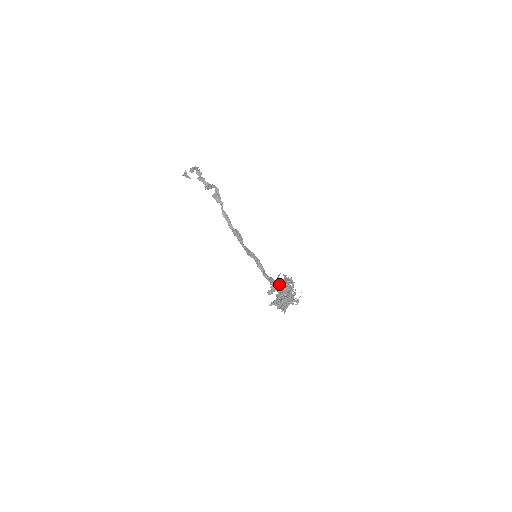
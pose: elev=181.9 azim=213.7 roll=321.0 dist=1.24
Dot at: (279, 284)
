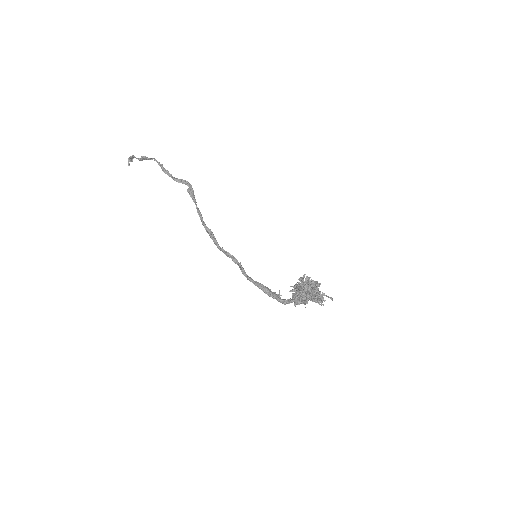
Dot at: (304, 282)
